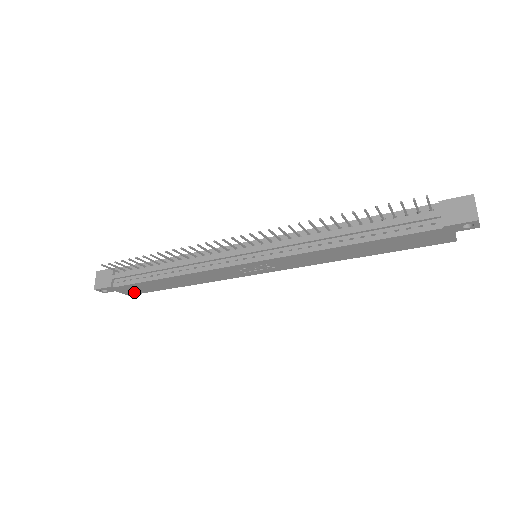
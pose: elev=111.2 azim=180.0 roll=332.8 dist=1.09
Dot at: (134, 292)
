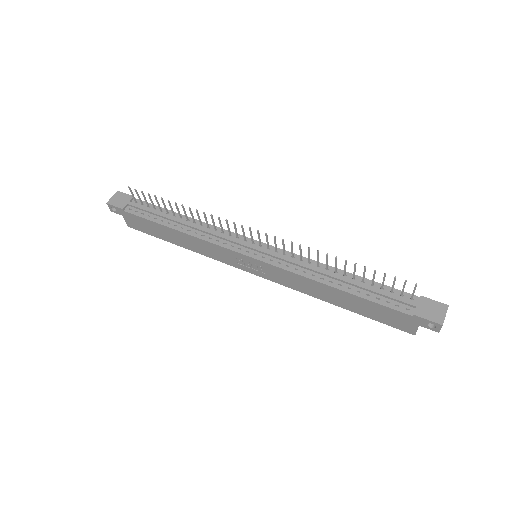
Dot at: (136, 226)
